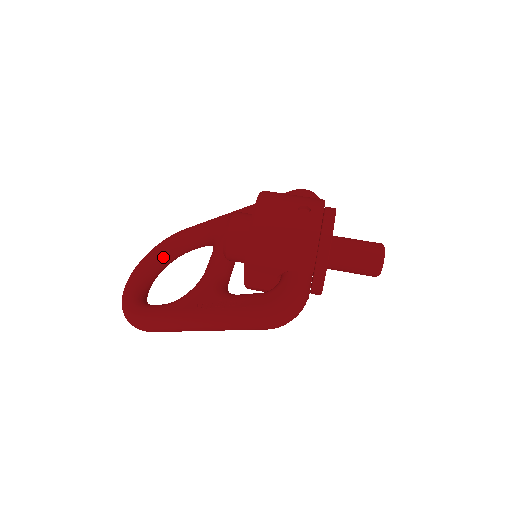
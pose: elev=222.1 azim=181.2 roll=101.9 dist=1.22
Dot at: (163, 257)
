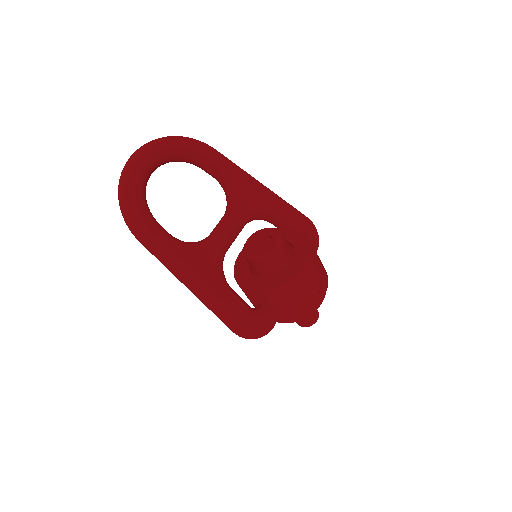
Dot at: (180, 158)
